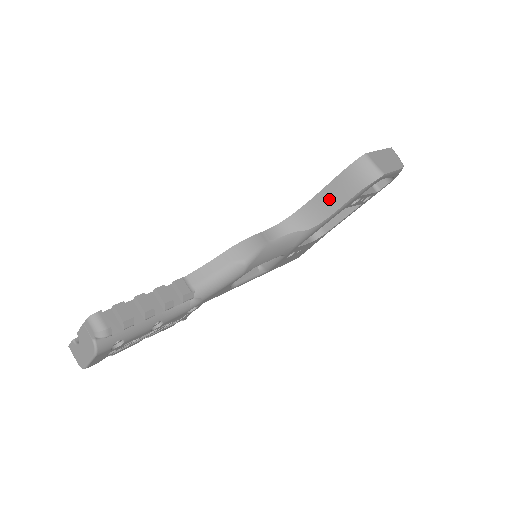
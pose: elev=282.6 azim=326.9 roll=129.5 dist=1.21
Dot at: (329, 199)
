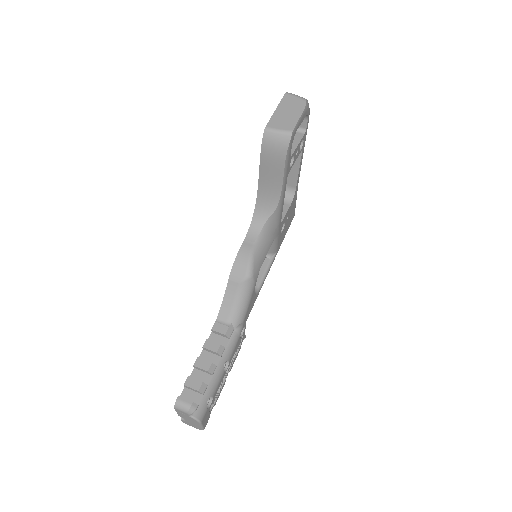
Dot at: (270, 179)
